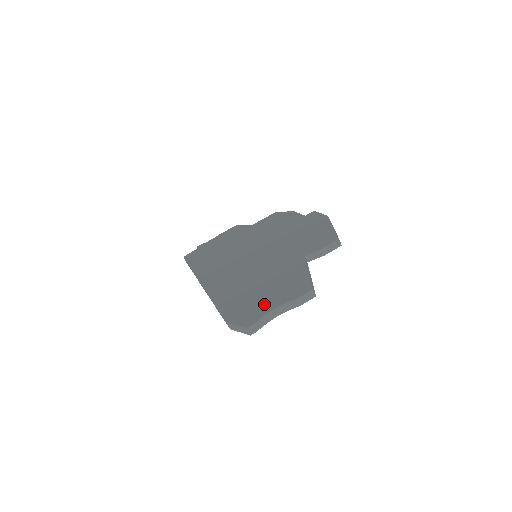
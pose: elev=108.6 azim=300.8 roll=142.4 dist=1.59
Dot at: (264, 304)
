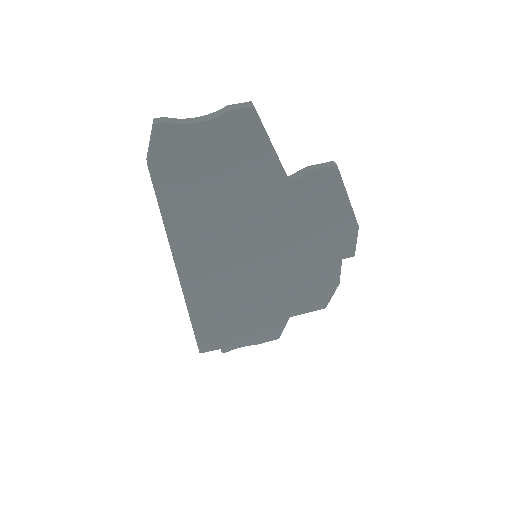
Dot at: occluded
